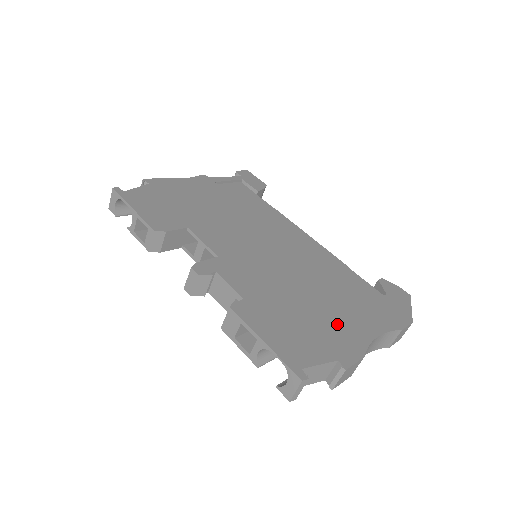
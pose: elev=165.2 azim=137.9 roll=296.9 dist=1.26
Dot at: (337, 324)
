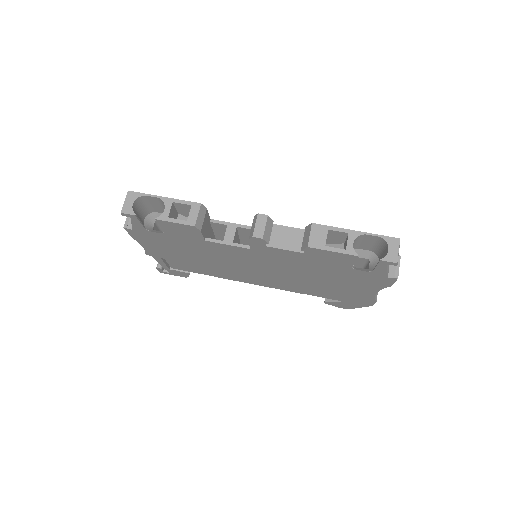
Dot at: occluded
